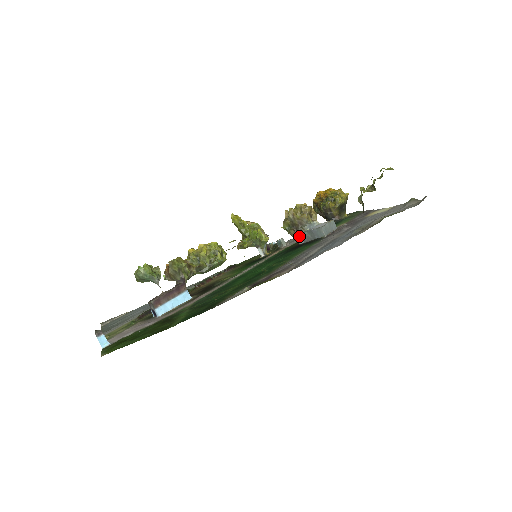
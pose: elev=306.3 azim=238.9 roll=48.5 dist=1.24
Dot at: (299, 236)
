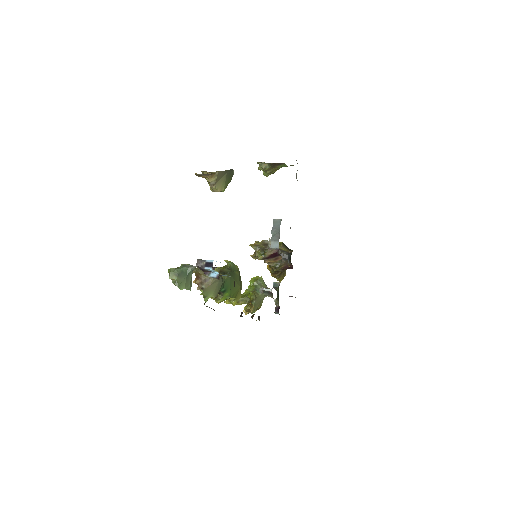
Dot at: (272, 245)
